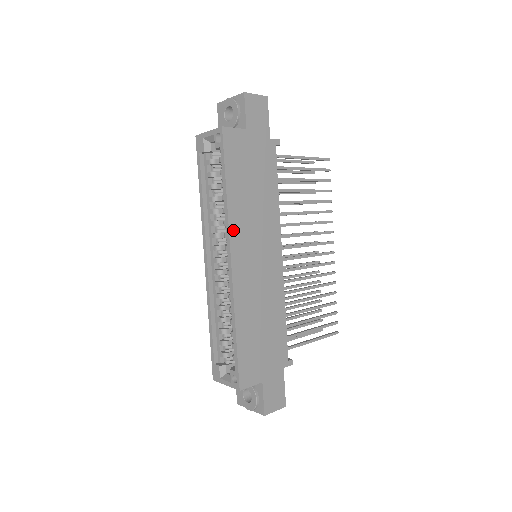
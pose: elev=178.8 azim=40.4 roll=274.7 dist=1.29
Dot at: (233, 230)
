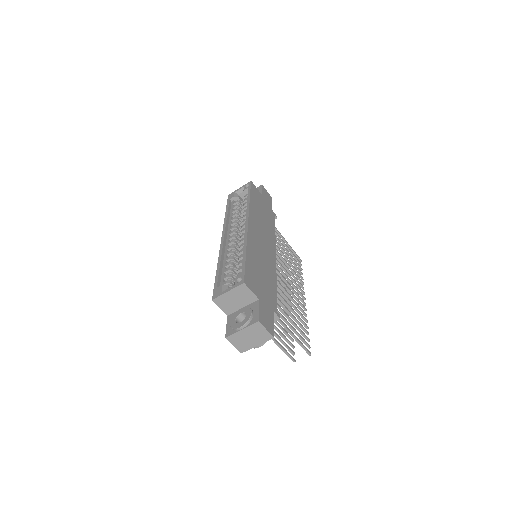
Dot at: (251, 214)
